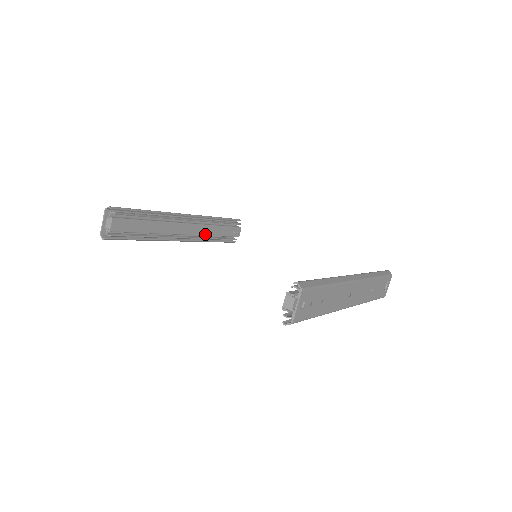
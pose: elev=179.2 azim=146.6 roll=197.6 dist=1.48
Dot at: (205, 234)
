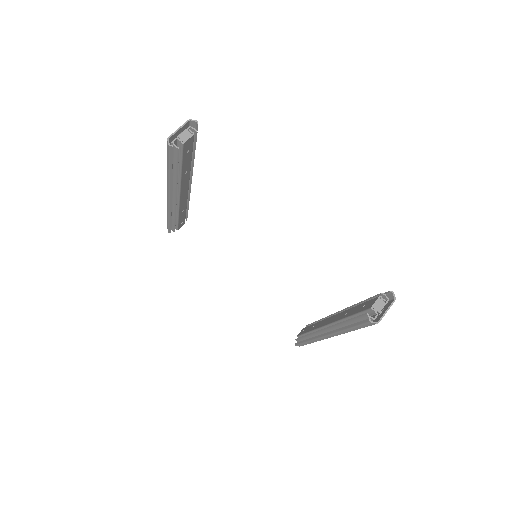
Dot at: (180, 208)
